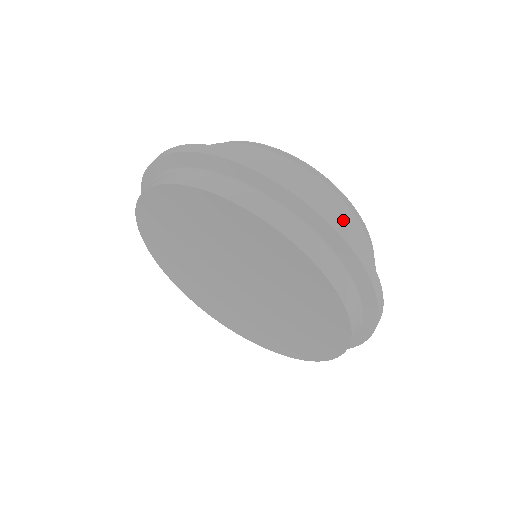
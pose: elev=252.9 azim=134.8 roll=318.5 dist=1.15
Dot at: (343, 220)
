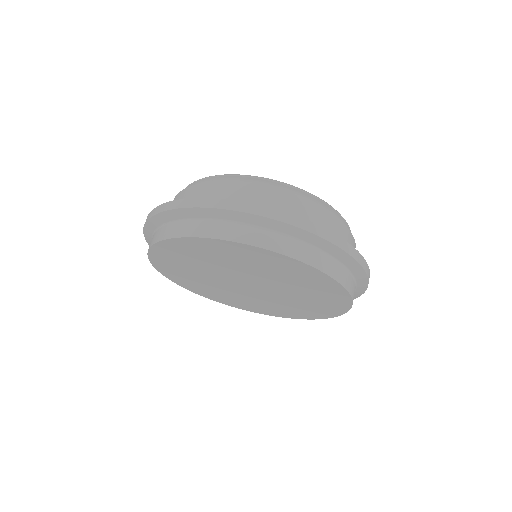
Dot at: occluded
